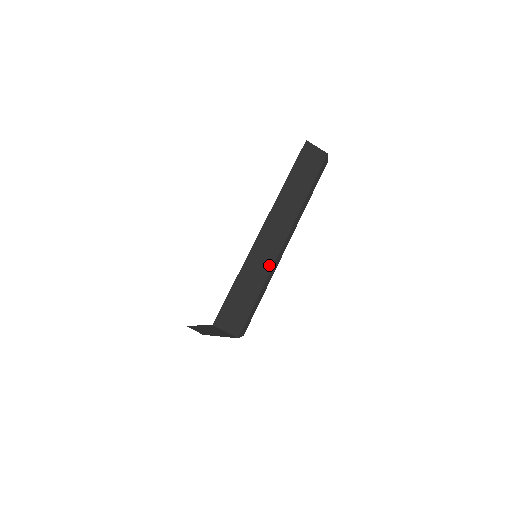
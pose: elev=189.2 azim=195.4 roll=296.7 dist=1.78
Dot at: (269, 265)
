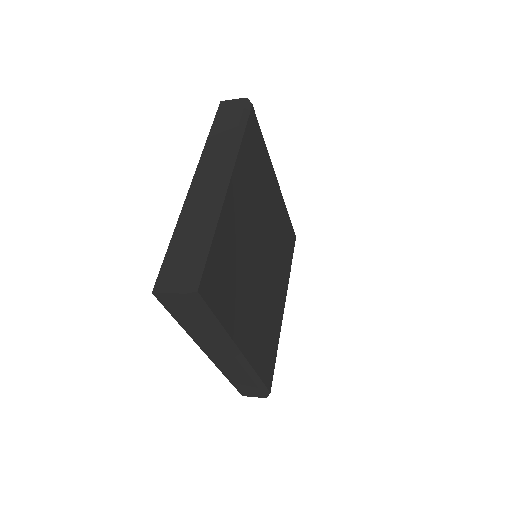
Dot at: (208, 209)
